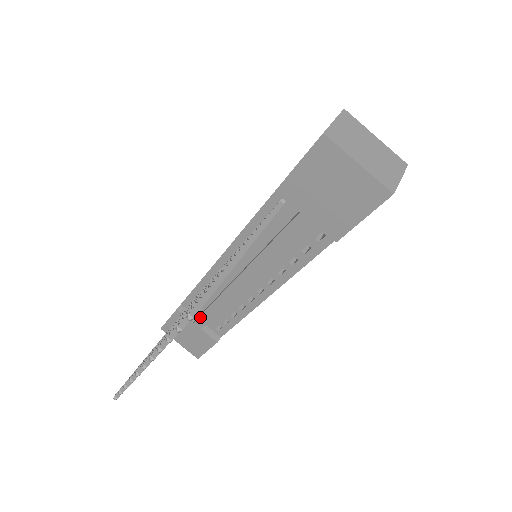
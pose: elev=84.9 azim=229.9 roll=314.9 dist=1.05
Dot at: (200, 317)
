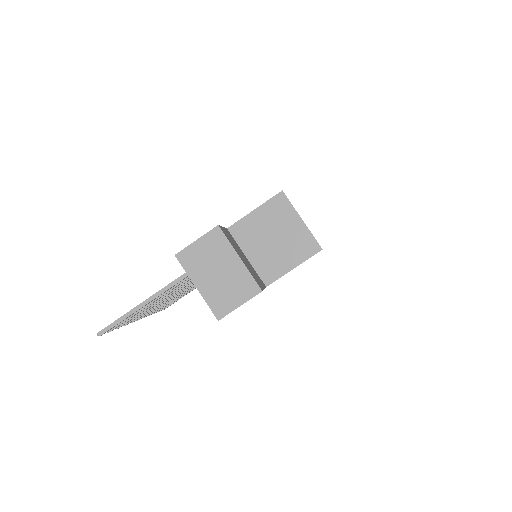
Dot at: occluded
